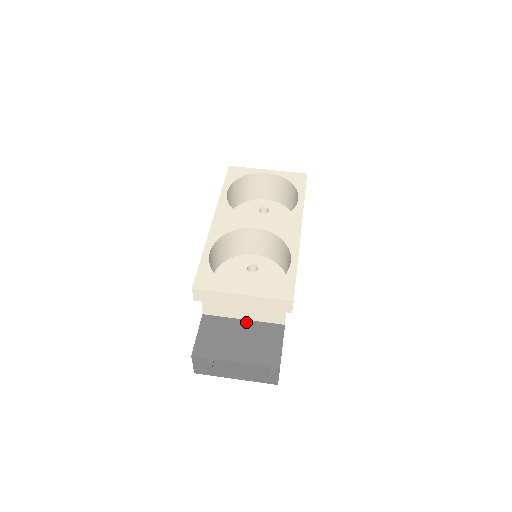
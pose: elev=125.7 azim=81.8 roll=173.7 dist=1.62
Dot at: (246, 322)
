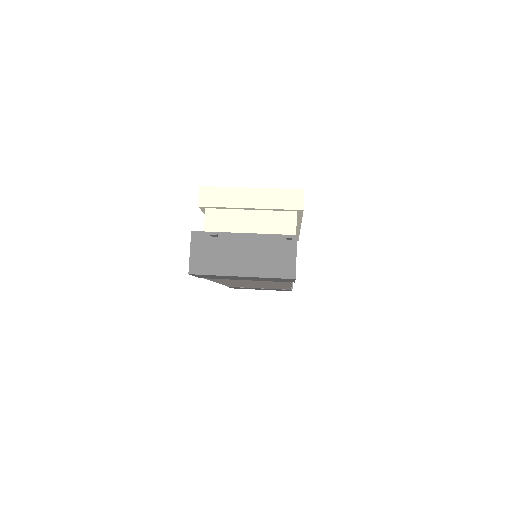
Dot at: occluded
